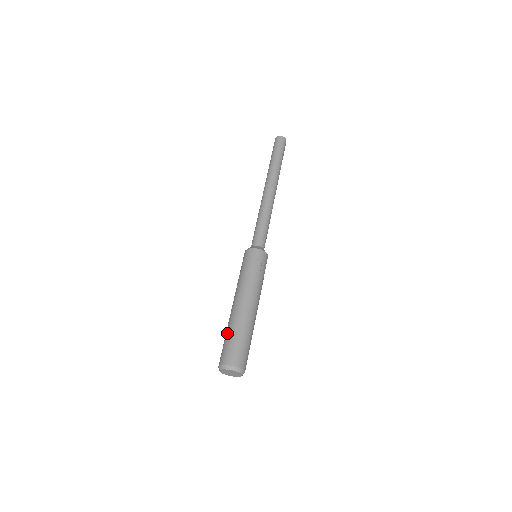
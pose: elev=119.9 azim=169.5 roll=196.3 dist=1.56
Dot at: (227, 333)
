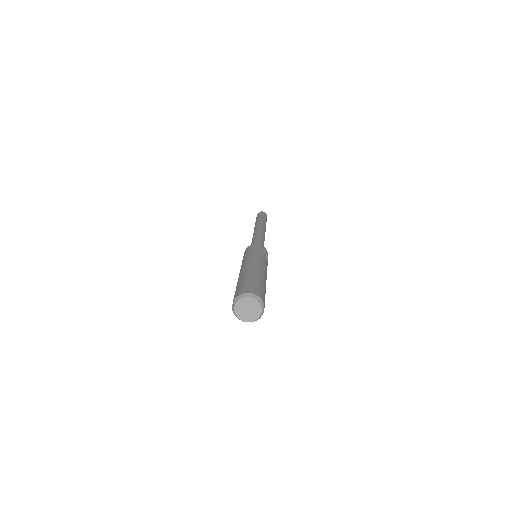
Dot at: (246, 278)
